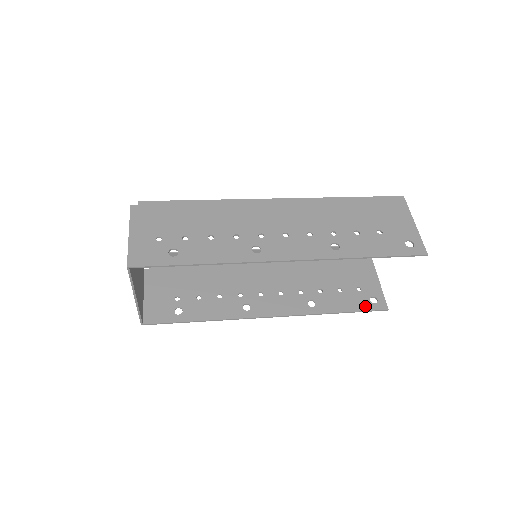
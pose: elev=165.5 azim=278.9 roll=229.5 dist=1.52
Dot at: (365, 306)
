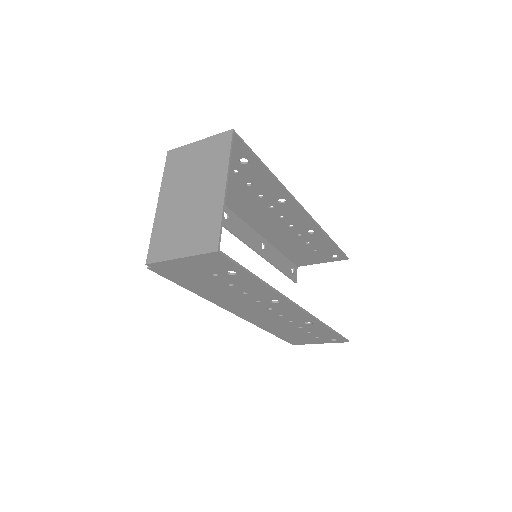
Dot at: occluded
